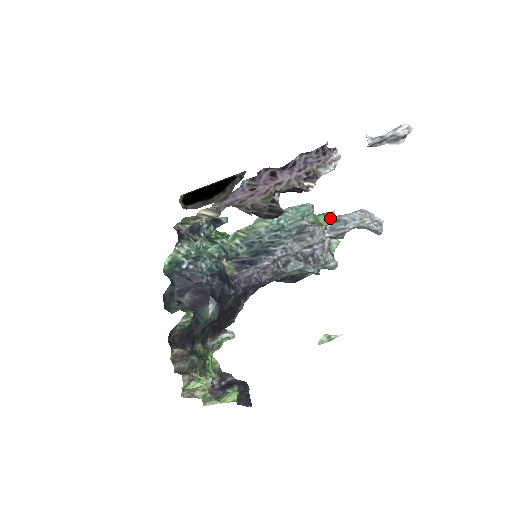
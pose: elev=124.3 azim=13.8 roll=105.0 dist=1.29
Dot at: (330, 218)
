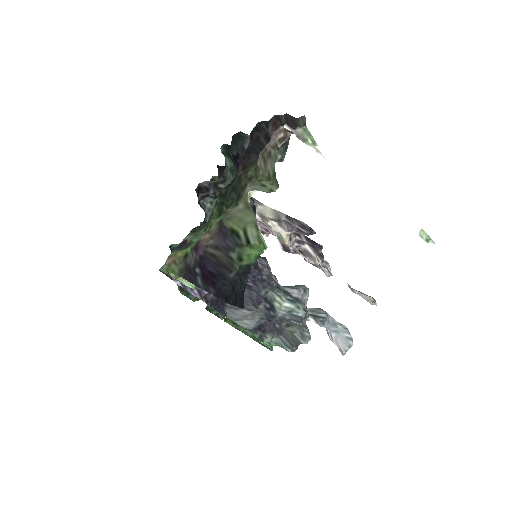
Dot at: occluded
